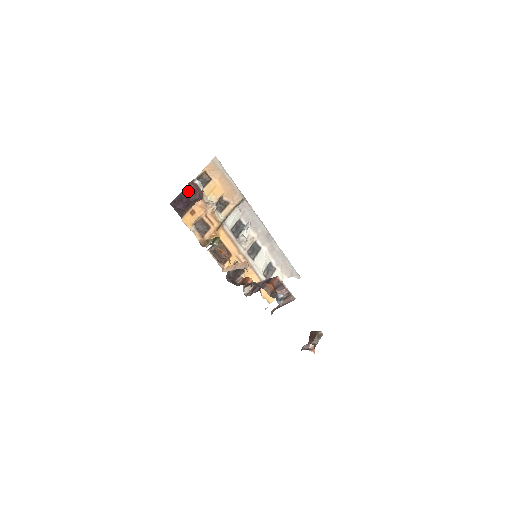
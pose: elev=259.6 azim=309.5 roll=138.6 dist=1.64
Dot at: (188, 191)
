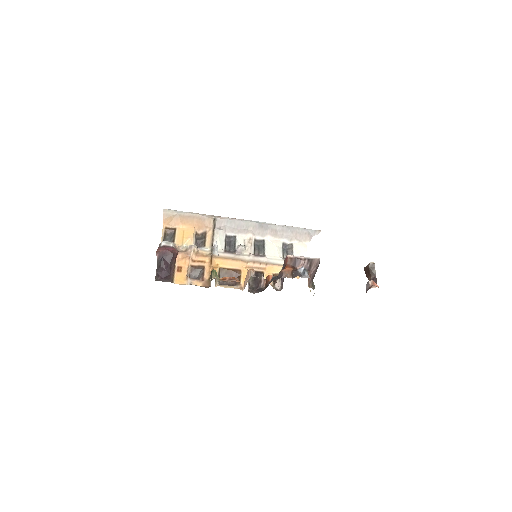
Dot at: (161, 258)
